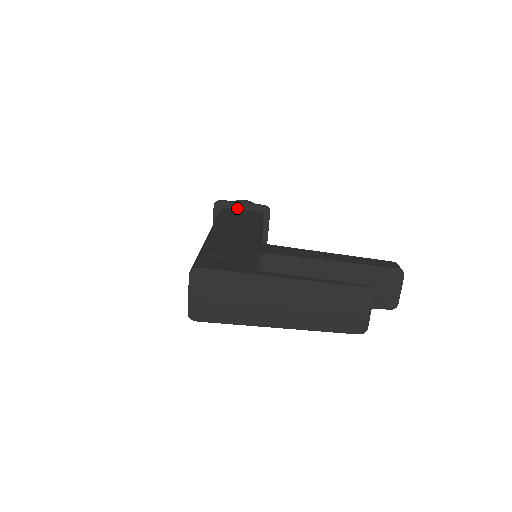
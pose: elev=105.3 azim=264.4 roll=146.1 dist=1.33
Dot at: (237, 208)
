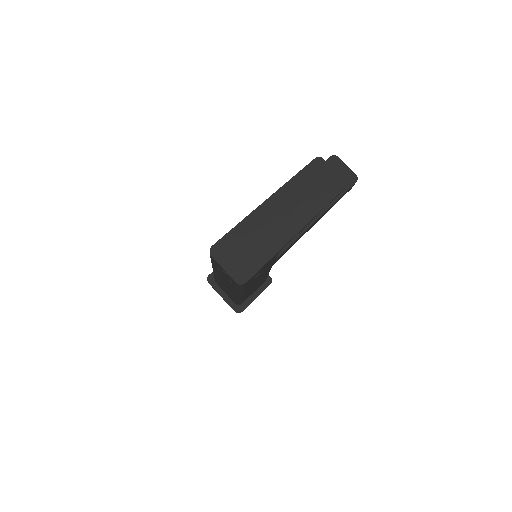
Dot at: occluded
